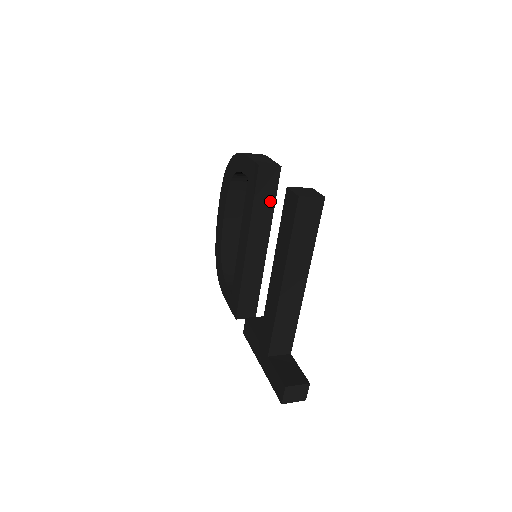
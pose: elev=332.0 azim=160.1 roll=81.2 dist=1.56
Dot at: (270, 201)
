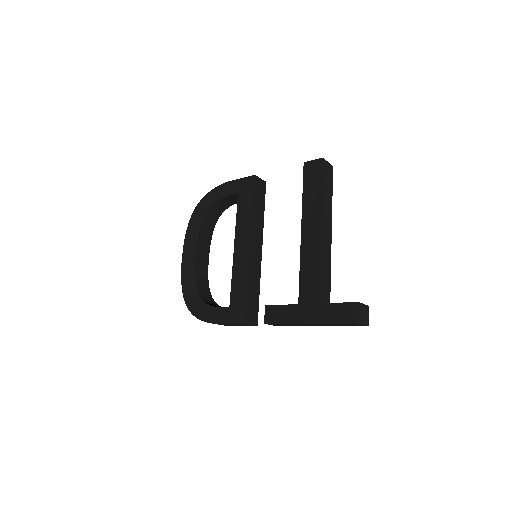
Dot at: (261, 208)
